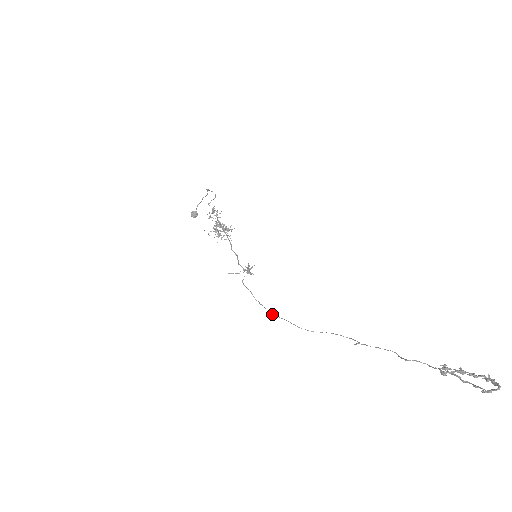
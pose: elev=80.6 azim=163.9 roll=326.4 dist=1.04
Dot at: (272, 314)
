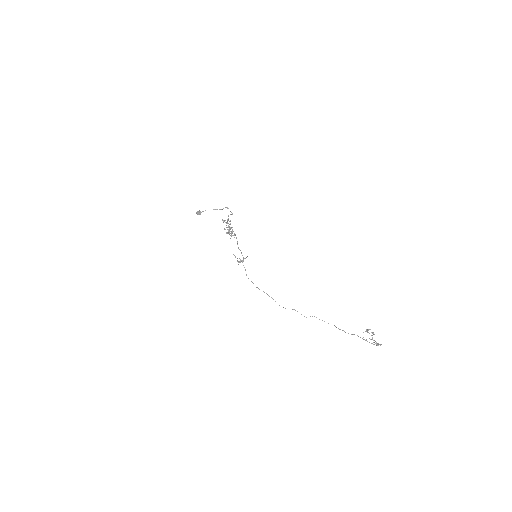
Dot at: (257, 287)
